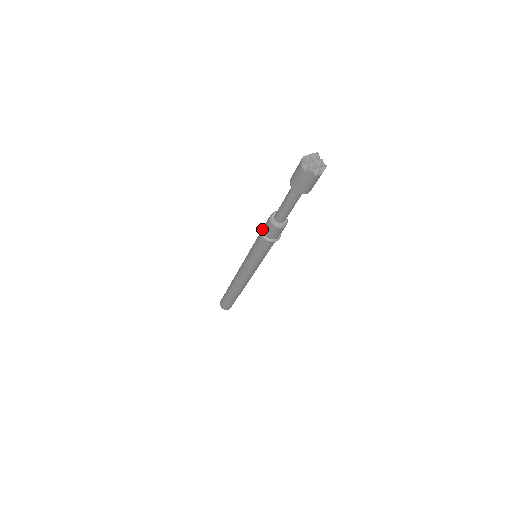
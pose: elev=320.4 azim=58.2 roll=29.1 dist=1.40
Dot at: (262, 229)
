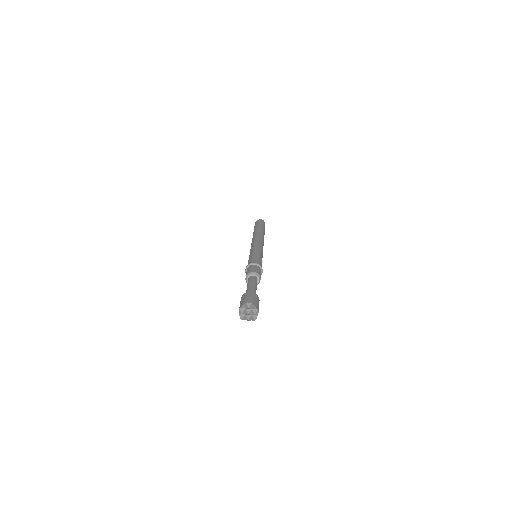
Dot at: (248, 267)
